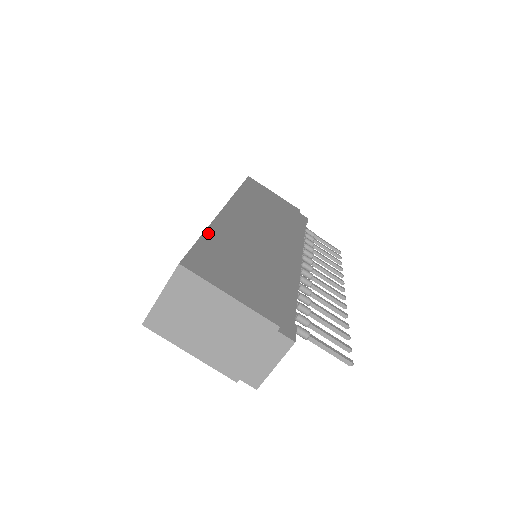
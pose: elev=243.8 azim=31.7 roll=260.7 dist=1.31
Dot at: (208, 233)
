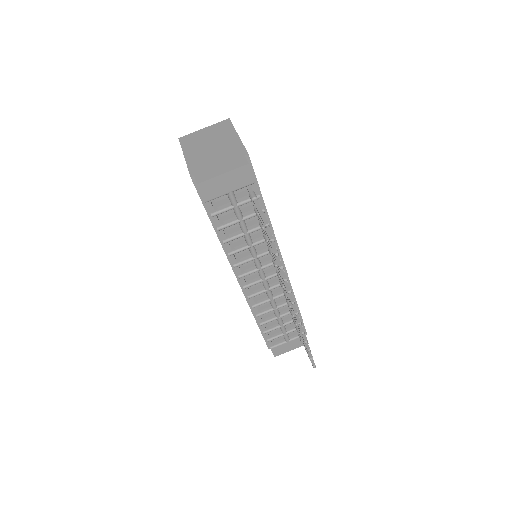
Dot at: occluded
